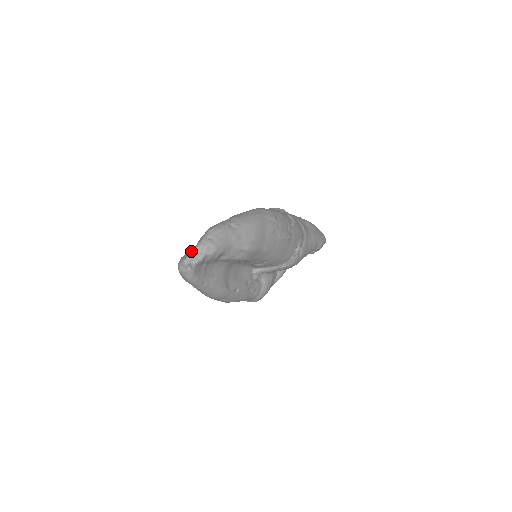
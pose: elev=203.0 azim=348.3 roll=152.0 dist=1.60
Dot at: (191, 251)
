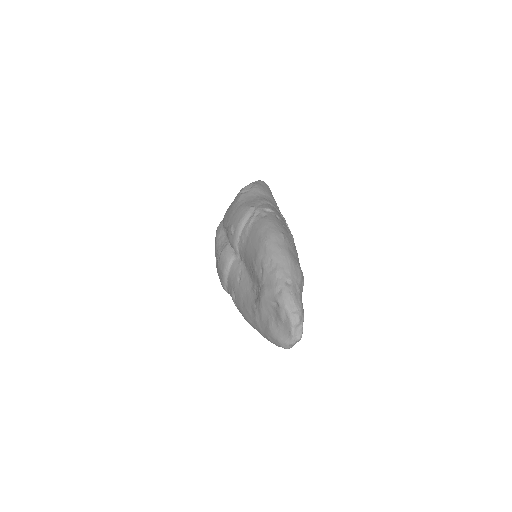
Dot at: (292, 333)
